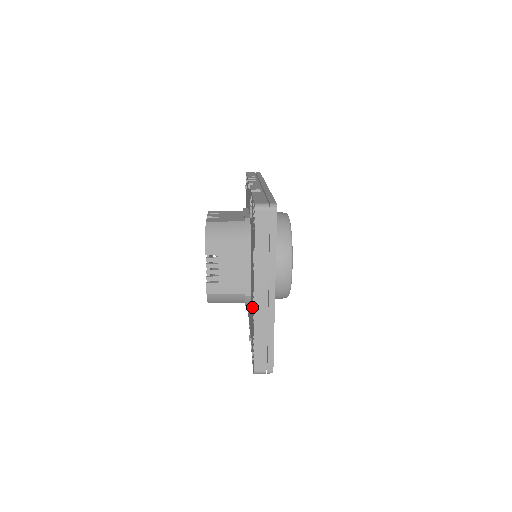
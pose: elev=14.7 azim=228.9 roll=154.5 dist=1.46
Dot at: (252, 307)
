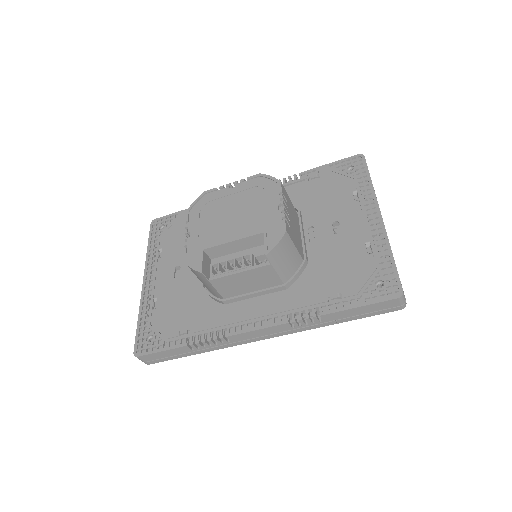
Dot at: (353, 246)
